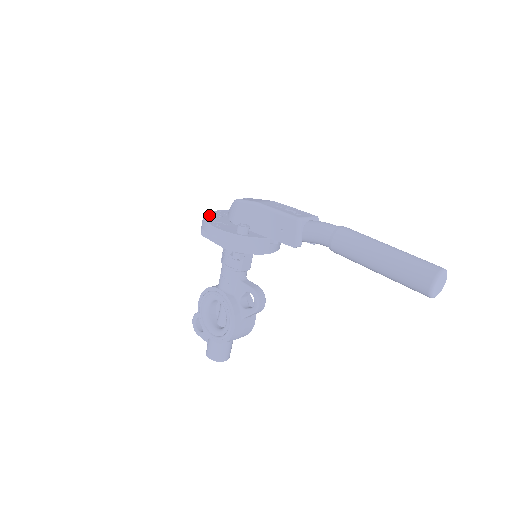
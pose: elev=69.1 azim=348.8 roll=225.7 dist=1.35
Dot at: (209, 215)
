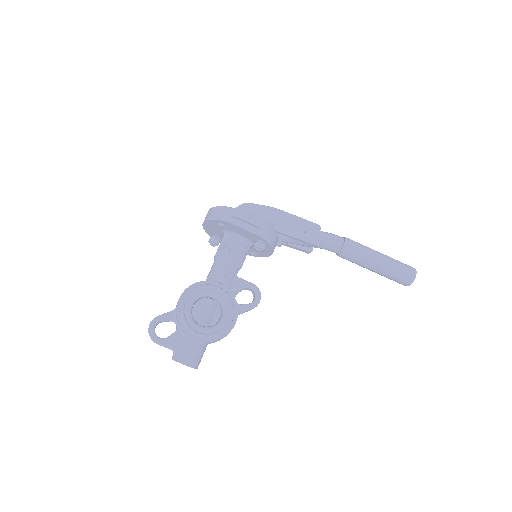
Dot at: occluded
